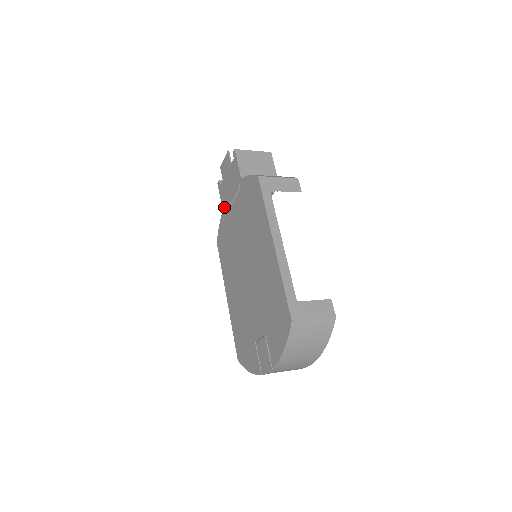
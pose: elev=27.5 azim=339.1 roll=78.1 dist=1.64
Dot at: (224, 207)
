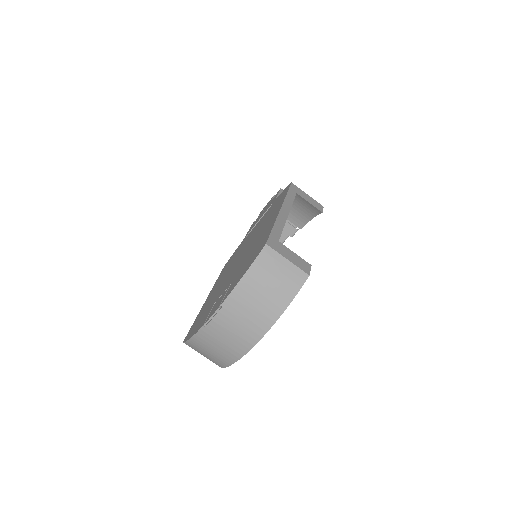
Dot at: (248, 233)
